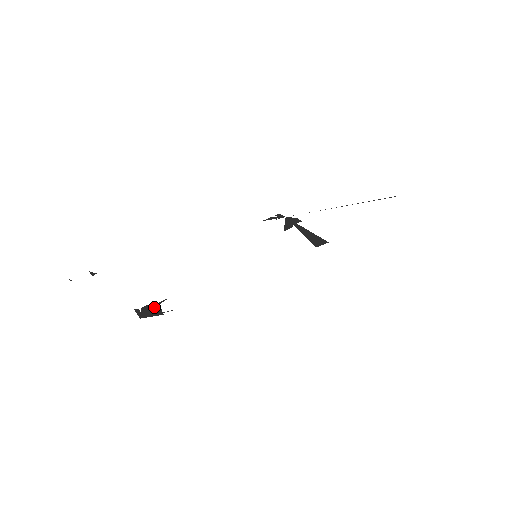
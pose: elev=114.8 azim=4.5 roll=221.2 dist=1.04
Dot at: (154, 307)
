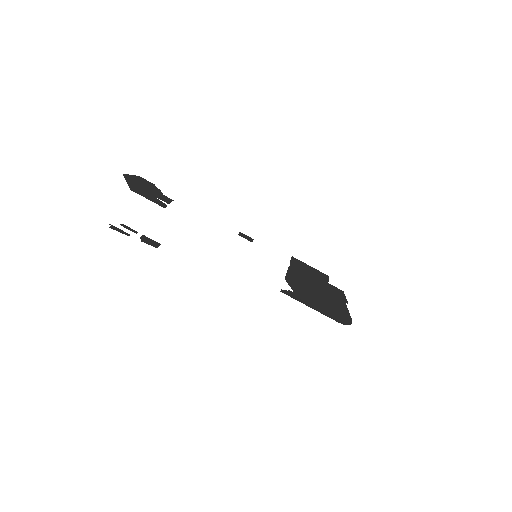
Dot at: (147, 192)
